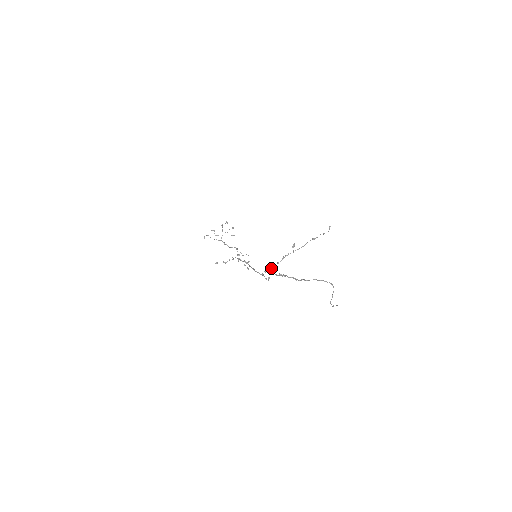
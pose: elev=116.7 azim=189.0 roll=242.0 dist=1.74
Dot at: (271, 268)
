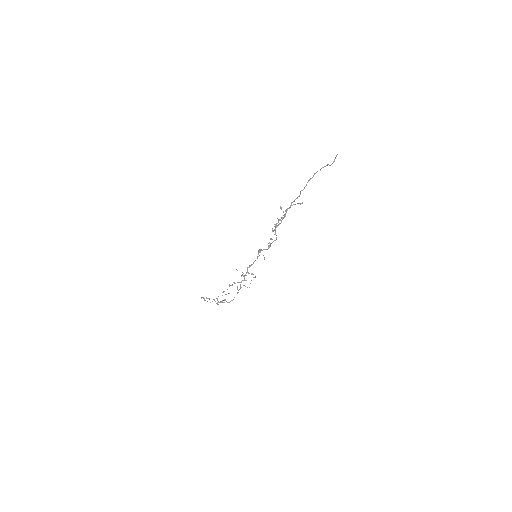
Dot at: occluded
